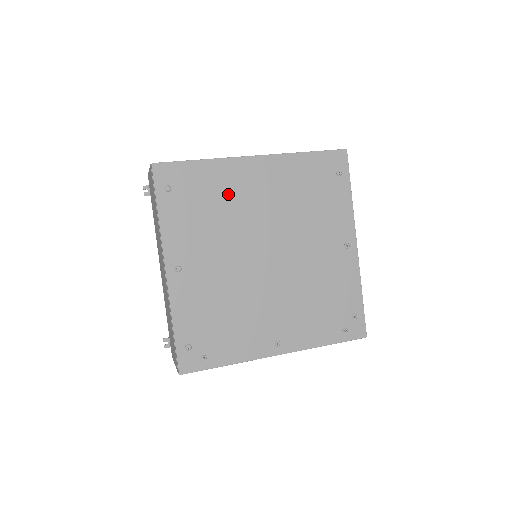
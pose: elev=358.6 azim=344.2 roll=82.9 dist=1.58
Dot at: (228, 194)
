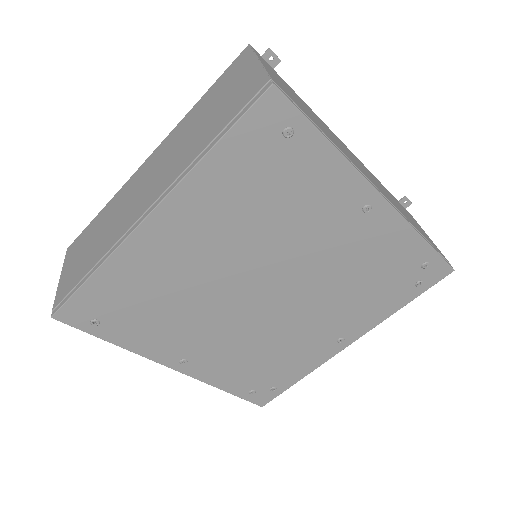
Dot at: (161, 278)
